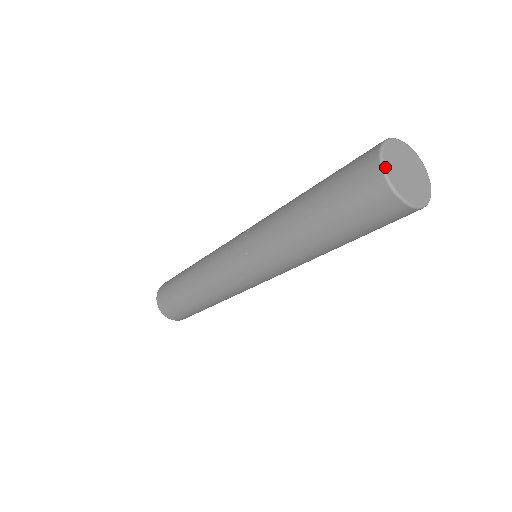
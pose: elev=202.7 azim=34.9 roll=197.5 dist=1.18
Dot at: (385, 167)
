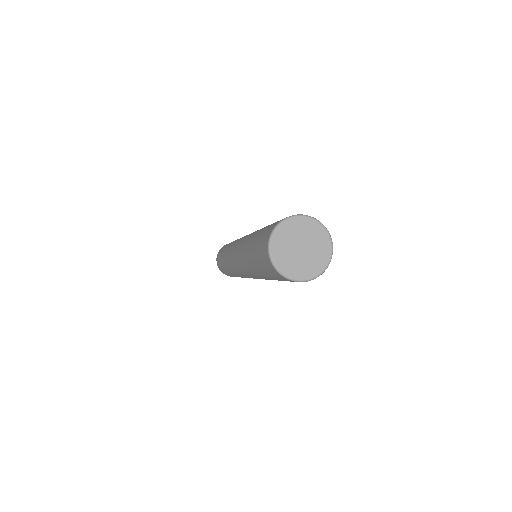
Dot at: (272, 256)
